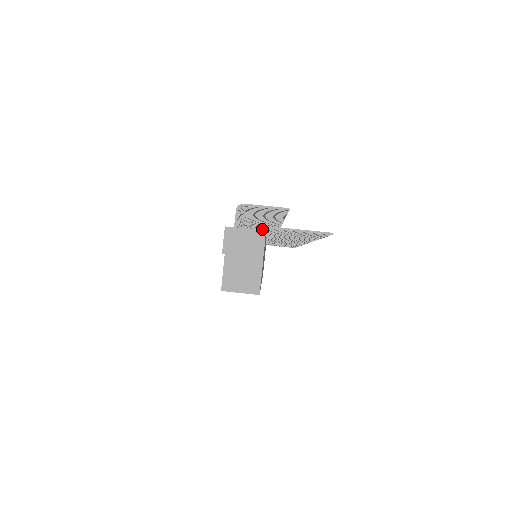
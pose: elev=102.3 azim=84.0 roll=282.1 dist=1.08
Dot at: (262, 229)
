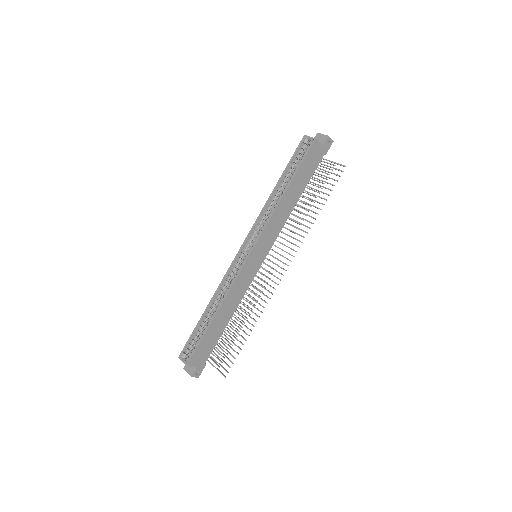
Dot at: occluded
